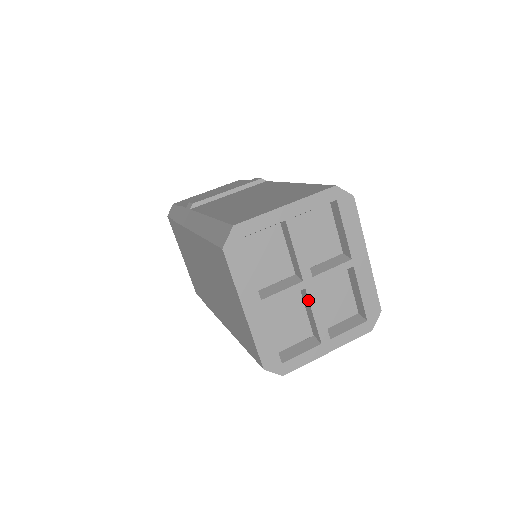
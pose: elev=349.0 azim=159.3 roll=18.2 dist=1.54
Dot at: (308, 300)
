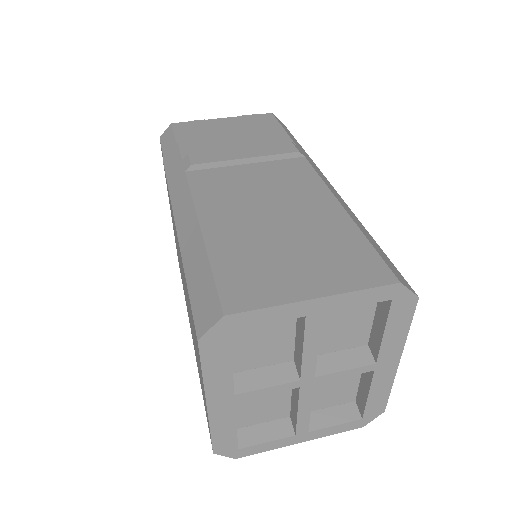
Dot at: (298, 397)
